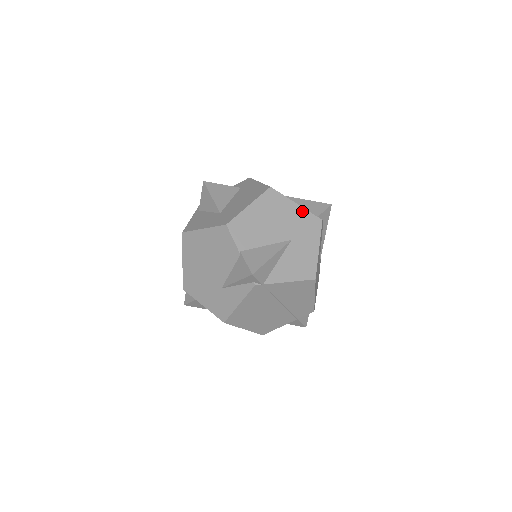
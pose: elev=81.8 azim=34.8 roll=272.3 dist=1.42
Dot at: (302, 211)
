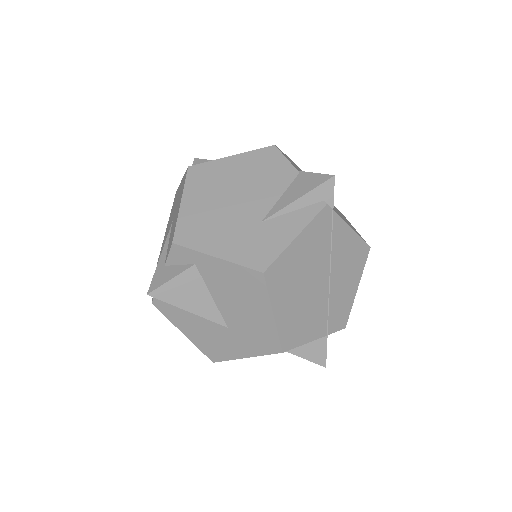
Dot at: occluded
